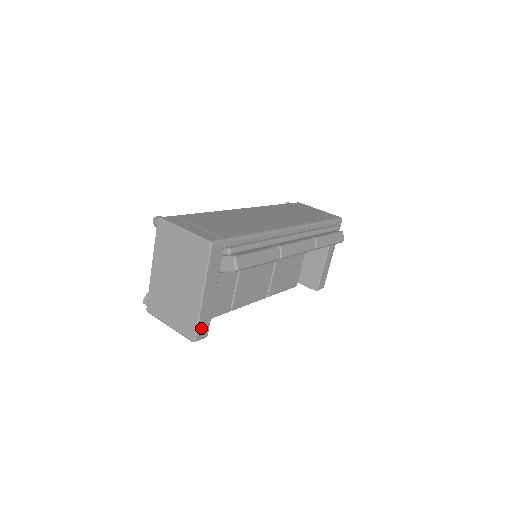
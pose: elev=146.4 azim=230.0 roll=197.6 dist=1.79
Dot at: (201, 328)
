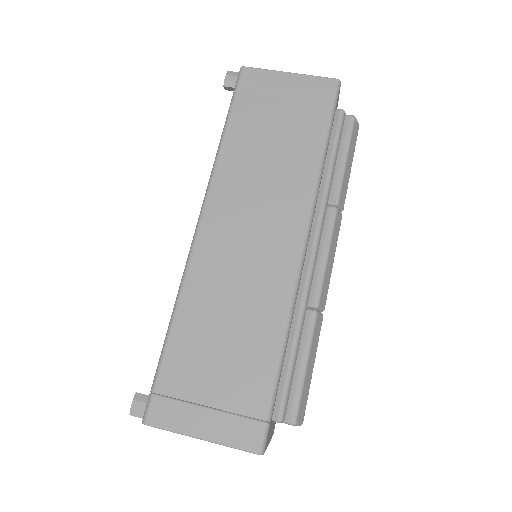
Dot at: occluded
